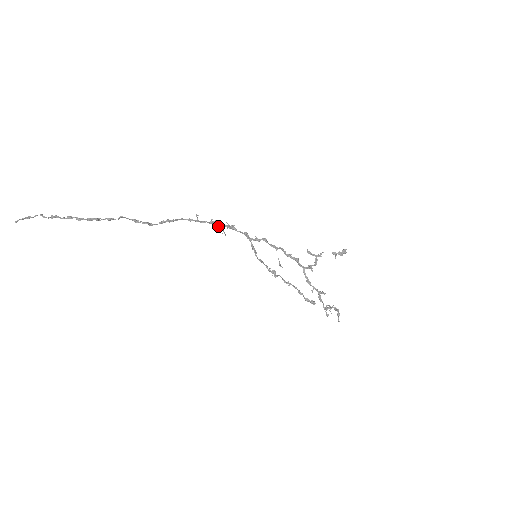
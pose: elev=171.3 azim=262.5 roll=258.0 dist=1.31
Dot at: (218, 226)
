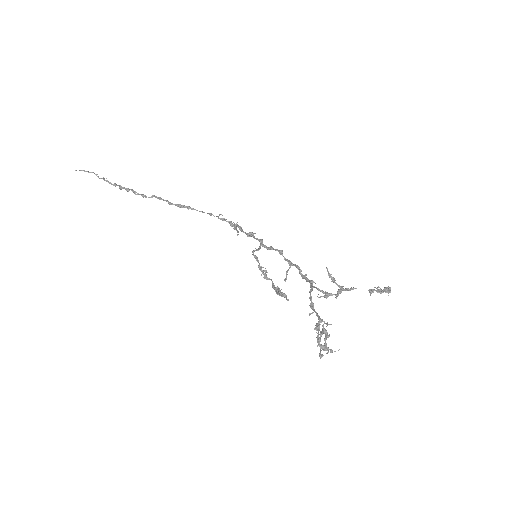
Dot at: (234, 225)
